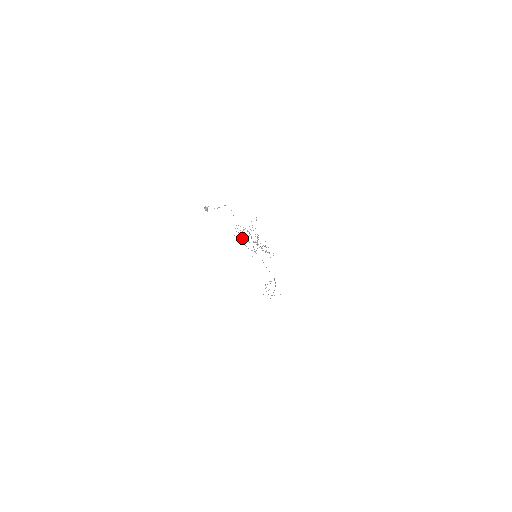
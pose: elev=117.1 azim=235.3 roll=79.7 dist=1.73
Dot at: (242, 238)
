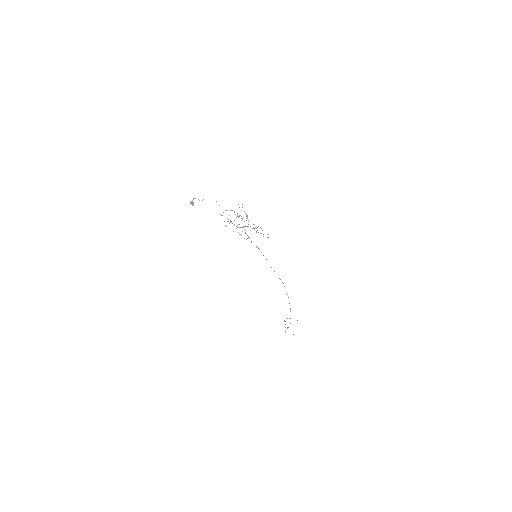
Dot at: occluded
